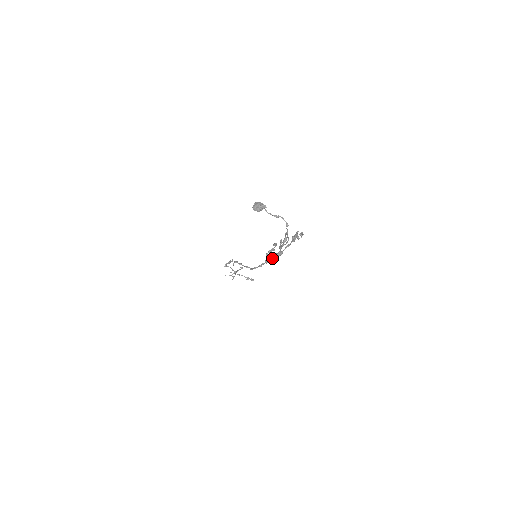
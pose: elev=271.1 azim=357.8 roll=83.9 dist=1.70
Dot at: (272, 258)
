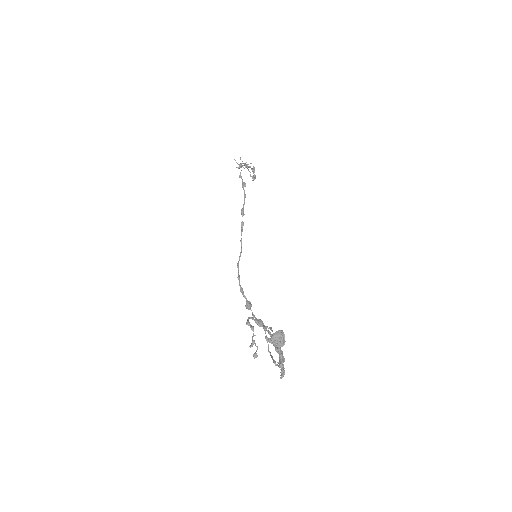
Dot at: (253, 315)
